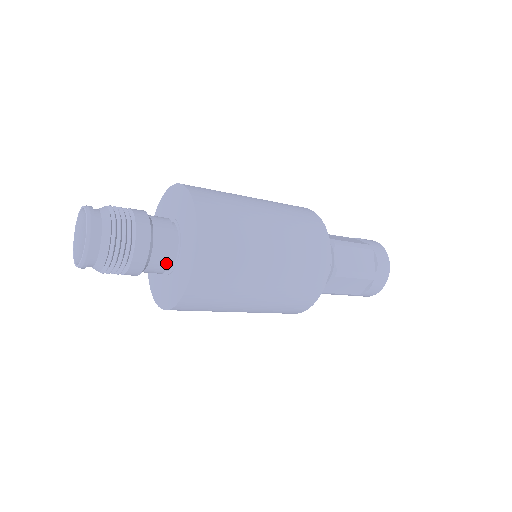
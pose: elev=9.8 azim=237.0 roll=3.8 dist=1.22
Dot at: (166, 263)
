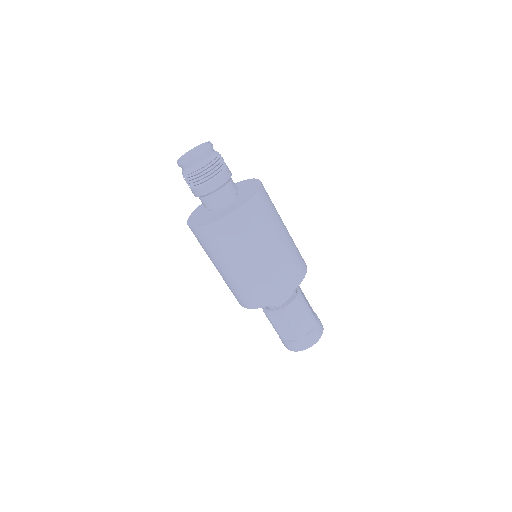
Dot at: (214, 205)
